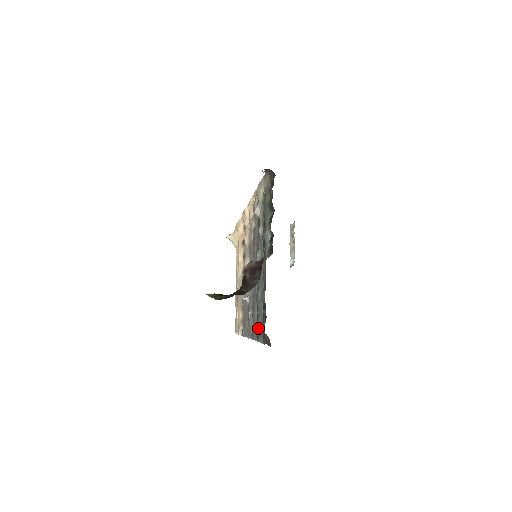
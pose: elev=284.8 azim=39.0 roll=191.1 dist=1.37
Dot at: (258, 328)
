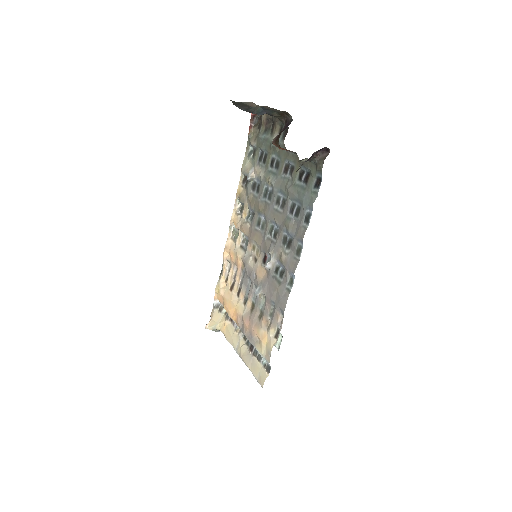
Dot at: (305, 201)
